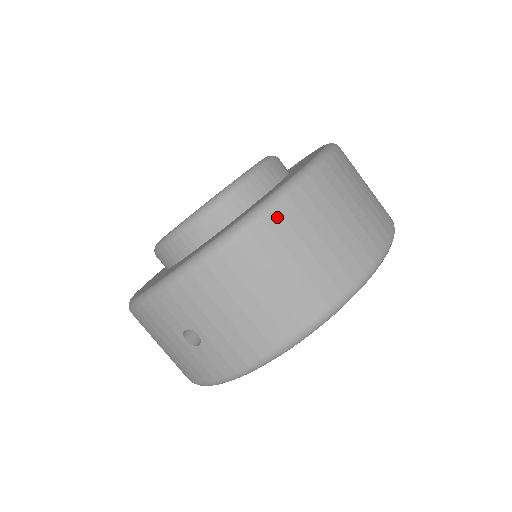
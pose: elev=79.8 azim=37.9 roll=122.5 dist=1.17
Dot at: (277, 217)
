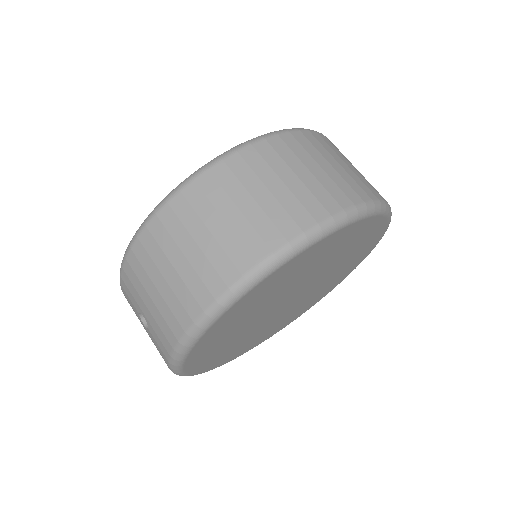
Dot at: (180, 200)
